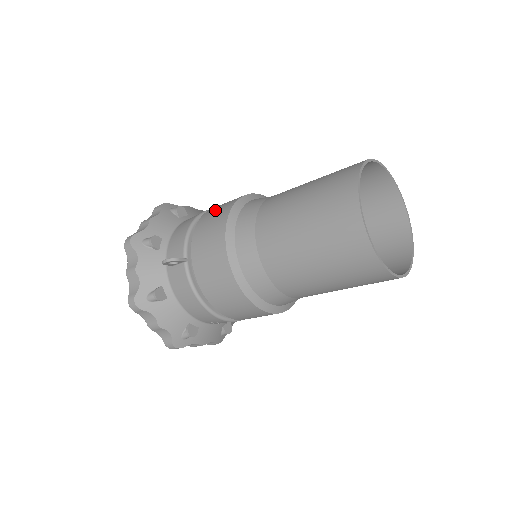
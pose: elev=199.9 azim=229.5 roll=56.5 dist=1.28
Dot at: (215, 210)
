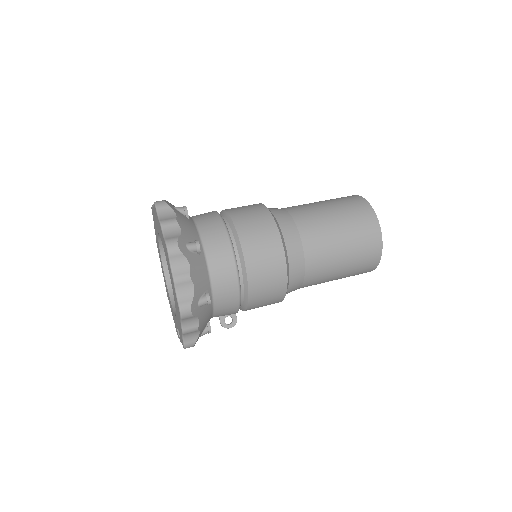
Dot at: (265, 296)
